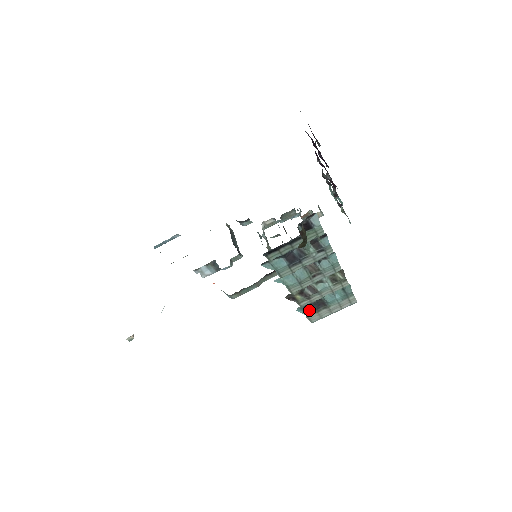
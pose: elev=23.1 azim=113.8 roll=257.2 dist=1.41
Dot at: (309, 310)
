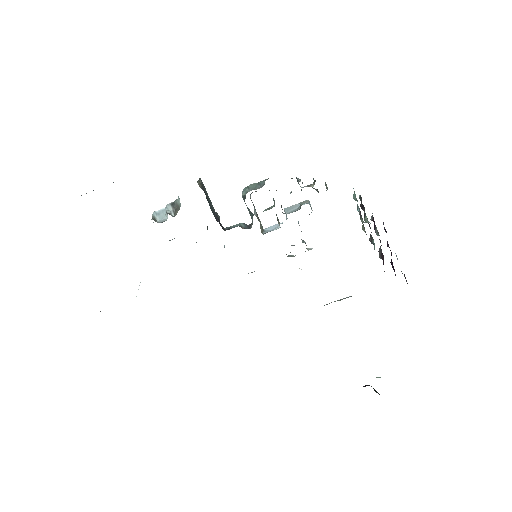
Dot at: occluded
